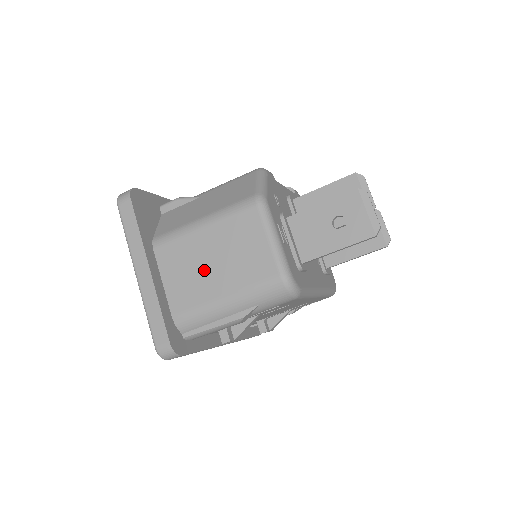
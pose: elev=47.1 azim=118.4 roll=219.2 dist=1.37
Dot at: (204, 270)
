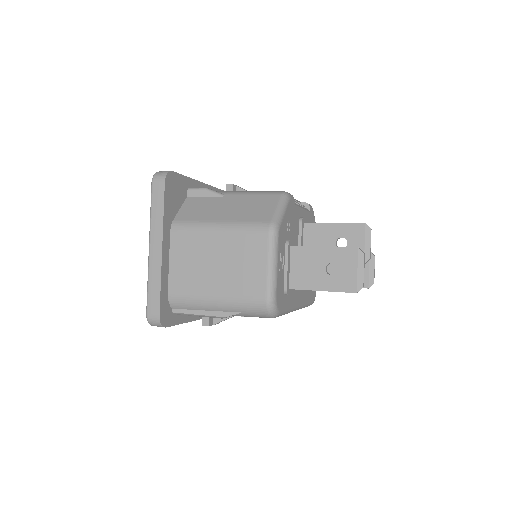
Dot at: (207, 267)
